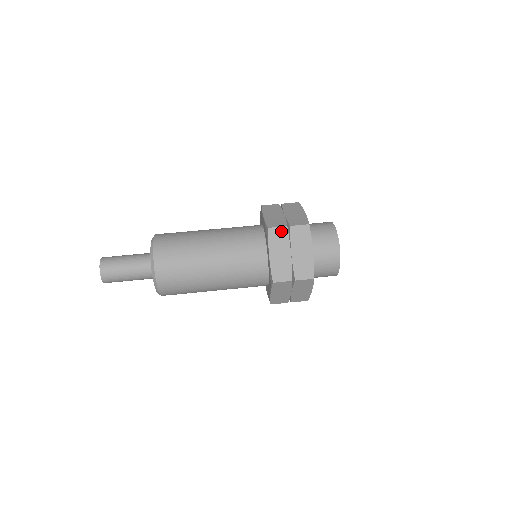
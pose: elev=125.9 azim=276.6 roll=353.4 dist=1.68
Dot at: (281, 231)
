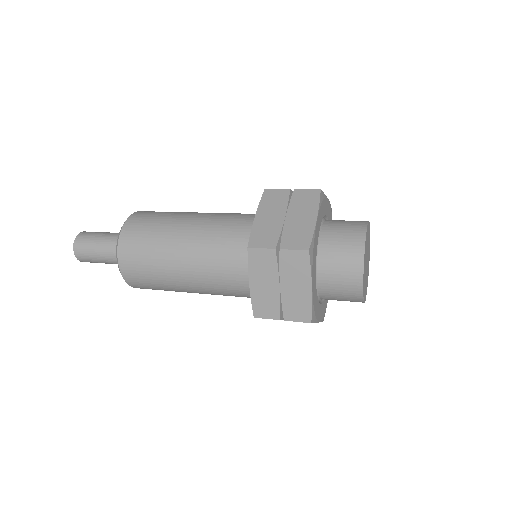
Dot at: occluded
